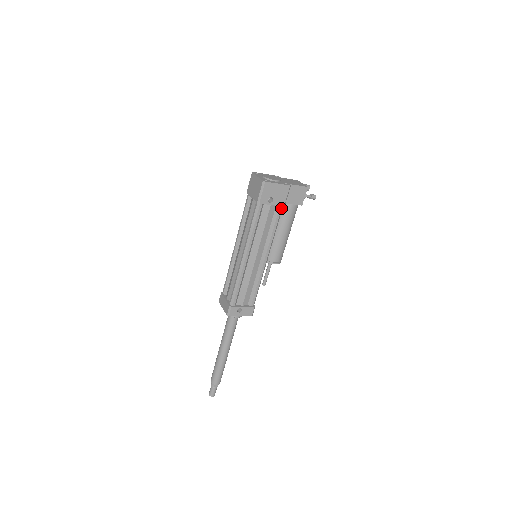
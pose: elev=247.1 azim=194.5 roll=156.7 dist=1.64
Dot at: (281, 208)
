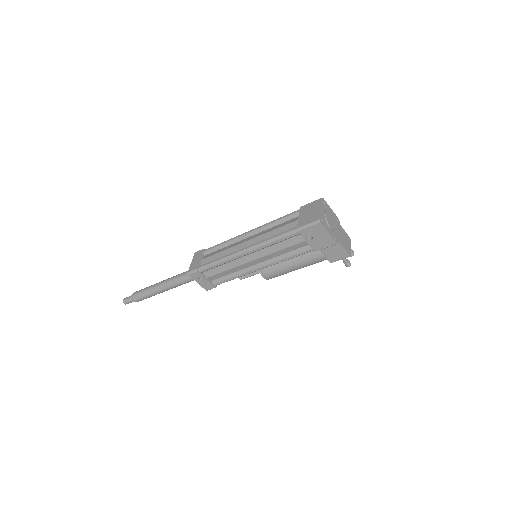
Dot at: (311, 250)
